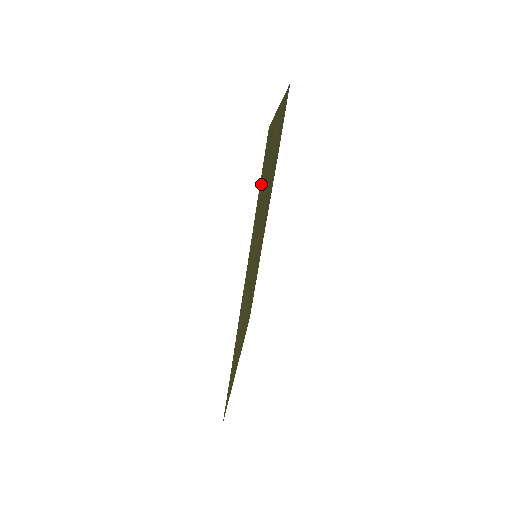
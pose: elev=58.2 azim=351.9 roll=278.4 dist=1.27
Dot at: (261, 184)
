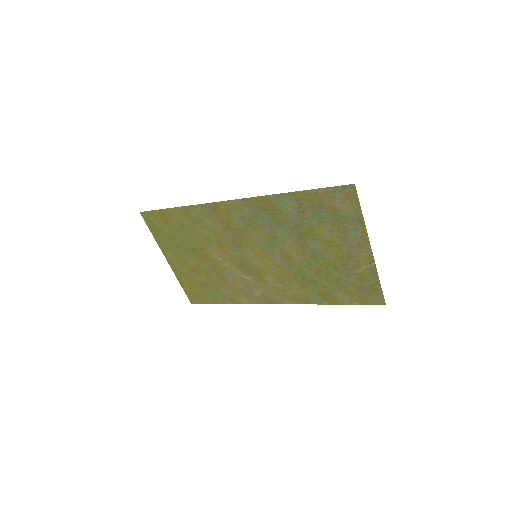
Dot at: (347, 297)
